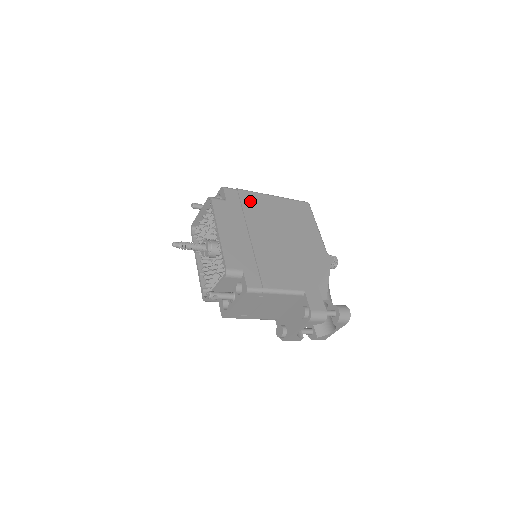
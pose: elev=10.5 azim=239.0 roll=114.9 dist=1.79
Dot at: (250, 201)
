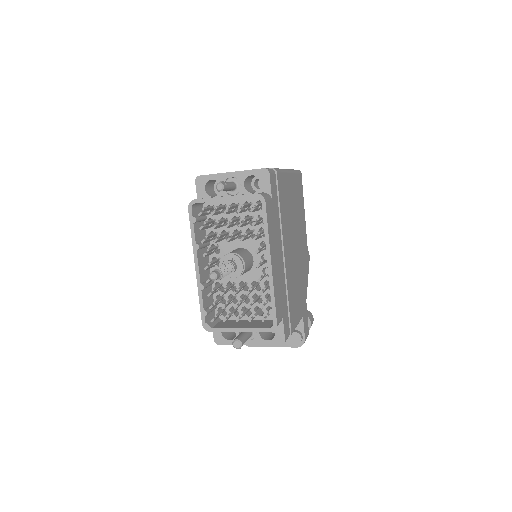
Dot at: (282, 191)
